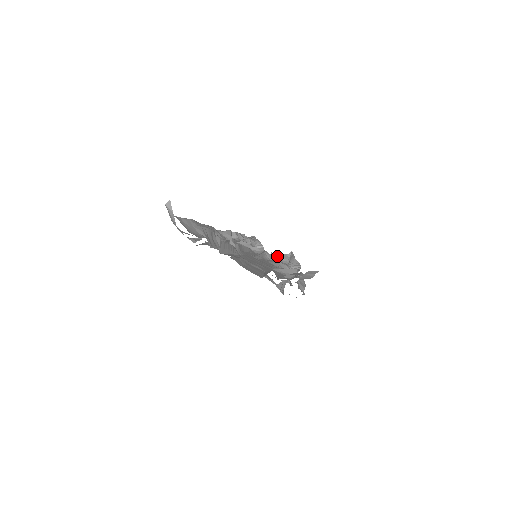
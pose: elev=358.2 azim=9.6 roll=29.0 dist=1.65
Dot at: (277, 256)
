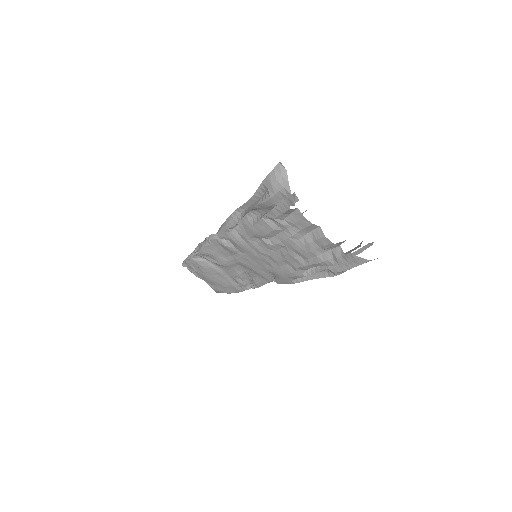
Dot at: occluded
